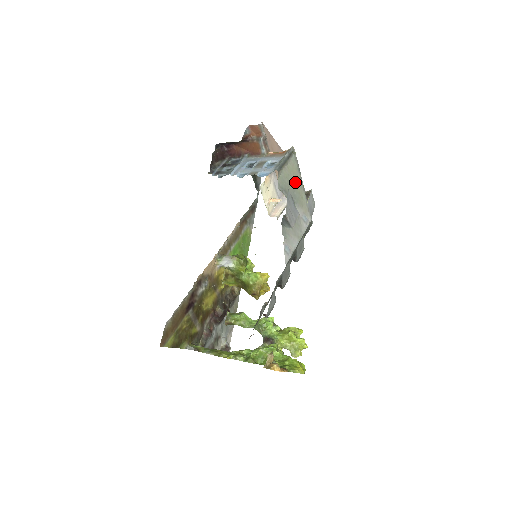
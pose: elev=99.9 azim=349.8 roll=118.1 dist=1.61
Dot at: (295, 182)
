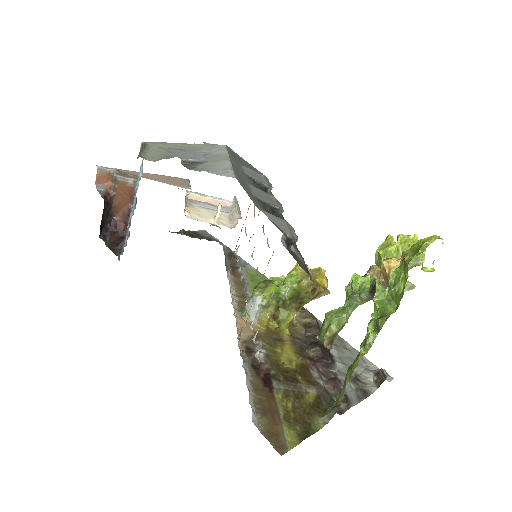
Dot at: occluded
